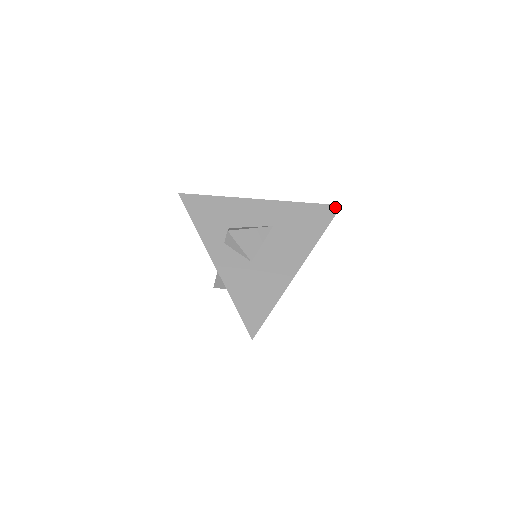
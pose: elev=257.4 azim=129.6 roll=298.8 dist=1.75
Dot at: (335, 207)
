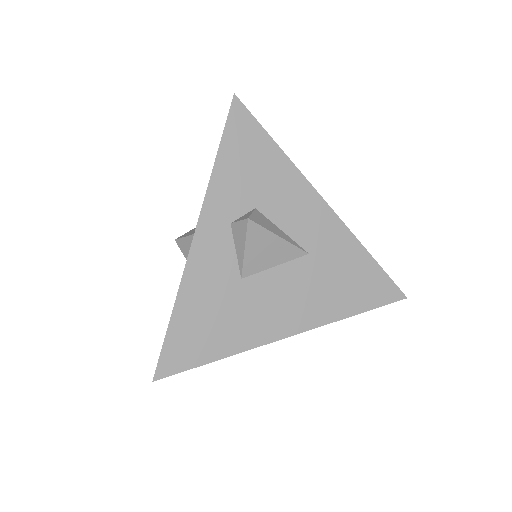
Dot at: (398, 293)
